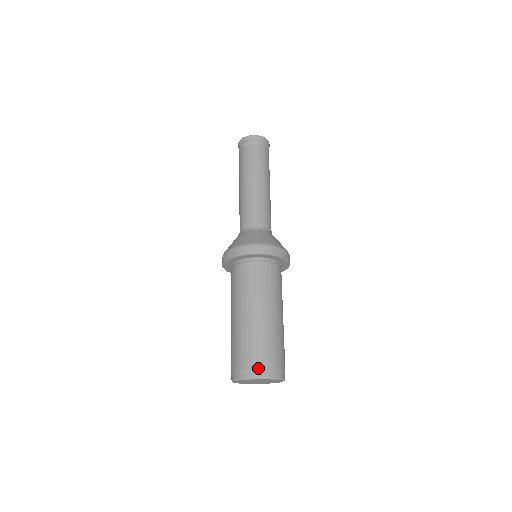
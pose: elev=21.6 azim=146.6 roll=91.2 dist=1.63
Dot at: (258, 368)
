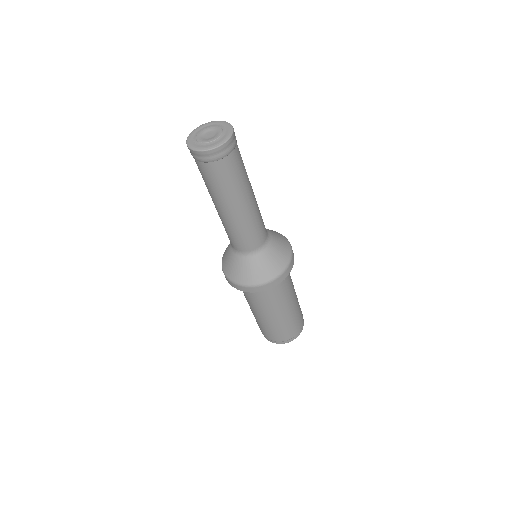
Dot at: (298, 332)
